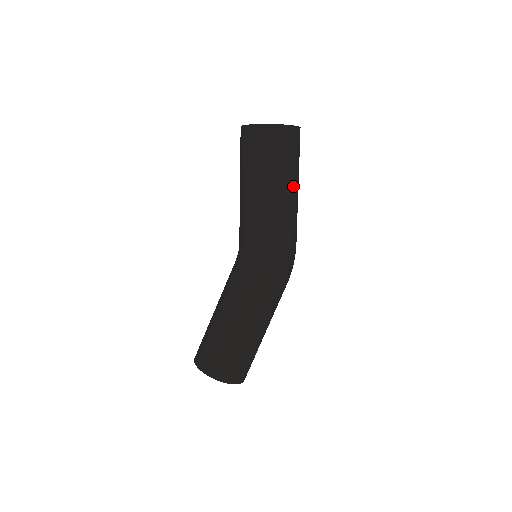
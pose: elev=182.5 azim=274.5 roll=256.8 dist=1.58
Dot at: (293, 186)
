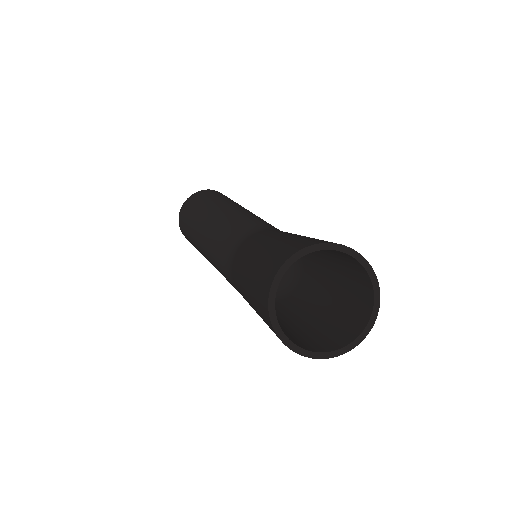
Dot at: occluded
